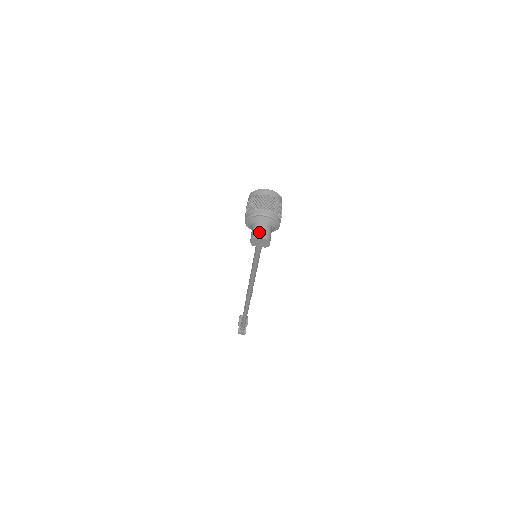
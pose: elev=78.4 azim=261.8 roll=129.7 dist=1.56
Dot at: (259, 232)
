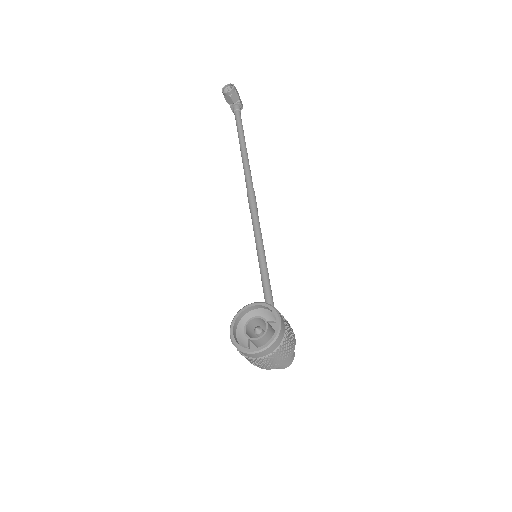
Dot at: occluded
